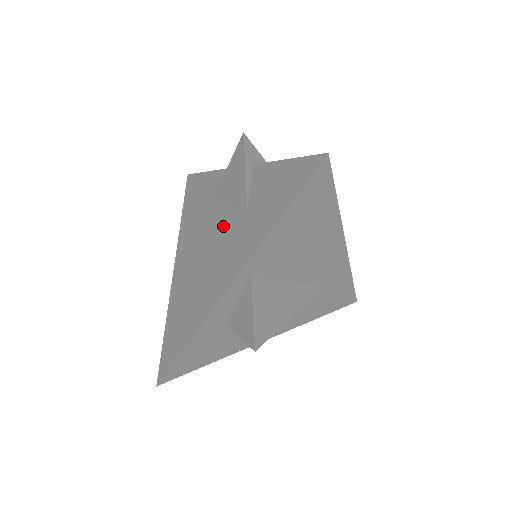
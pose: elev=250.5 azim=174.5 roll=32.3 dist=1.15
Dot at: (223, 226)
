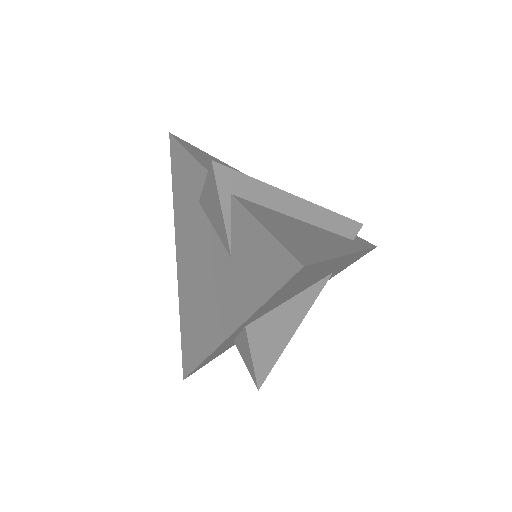
Dot at: (212, 256)
